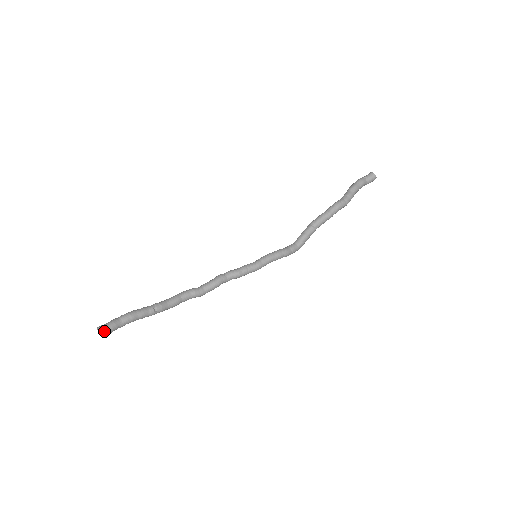
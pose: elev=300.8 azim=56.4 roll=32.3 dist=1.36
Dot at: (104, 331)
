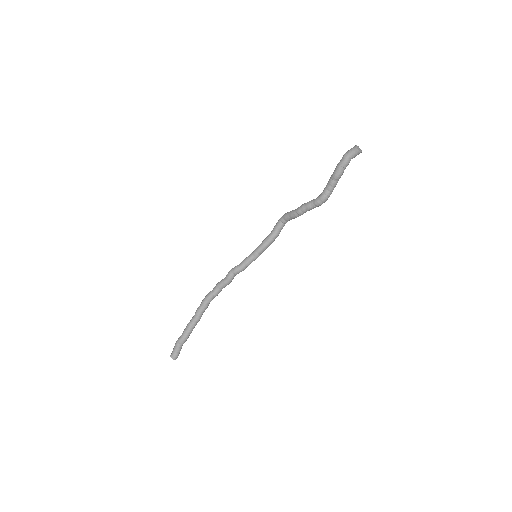
Dot at: (177, 357)
